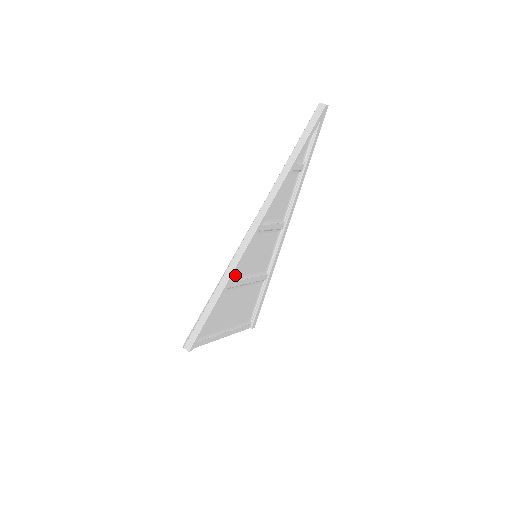
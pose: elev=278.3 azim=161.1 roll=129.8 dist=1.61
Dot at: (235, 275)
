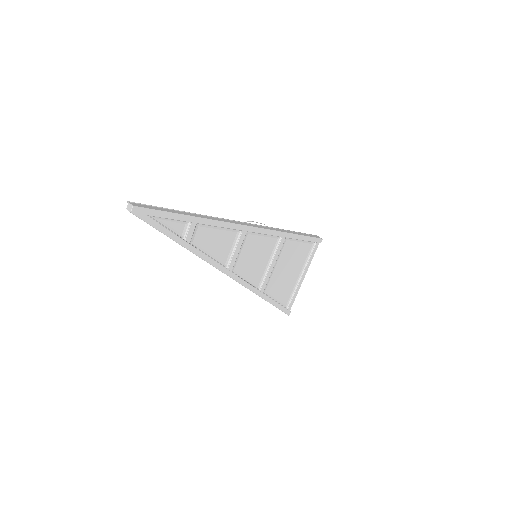
Dot at: (258, 282)
